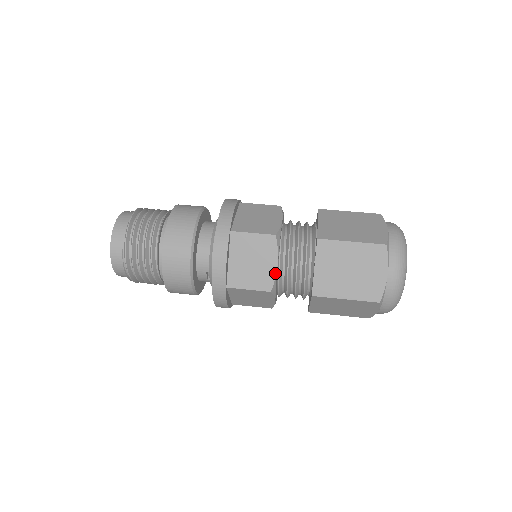
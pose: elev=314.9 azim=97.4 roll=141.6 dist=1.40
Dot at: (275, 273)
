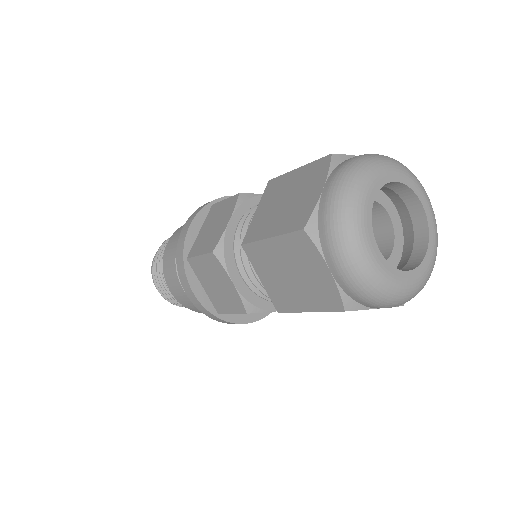
Dot at: (260, 194)
